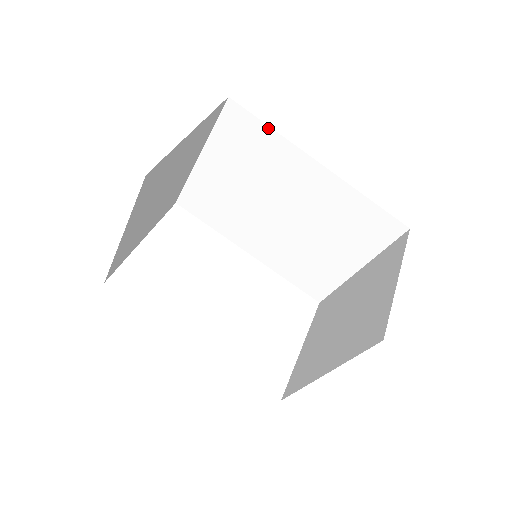
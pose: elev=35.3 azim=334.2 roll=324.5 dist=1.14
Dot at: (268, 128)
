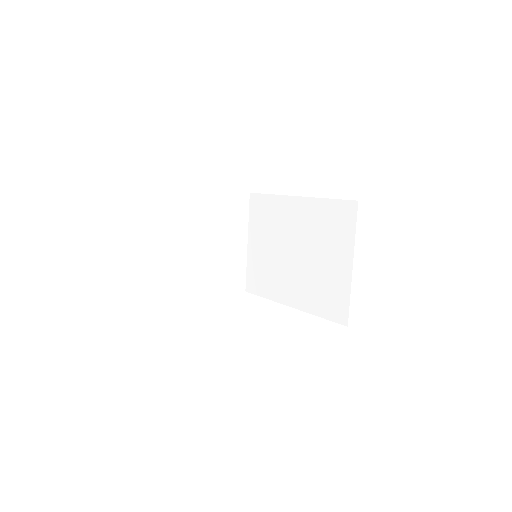
Dot at: (269, 196)
